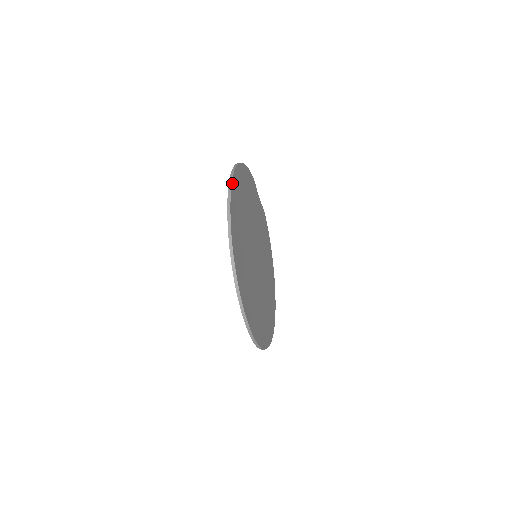
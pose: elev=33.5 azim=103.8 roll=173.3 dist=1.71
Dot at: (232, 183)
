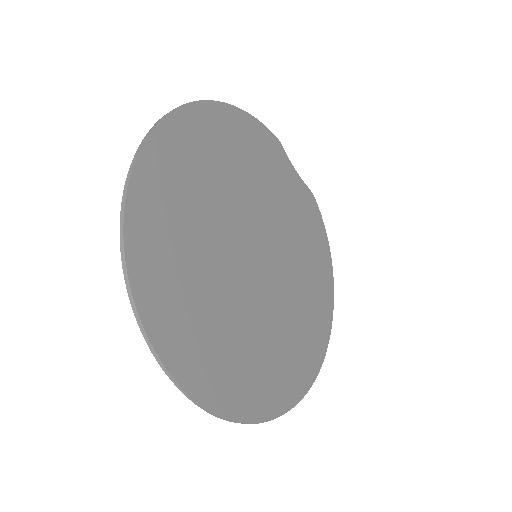
Dot at: (165, 120)
